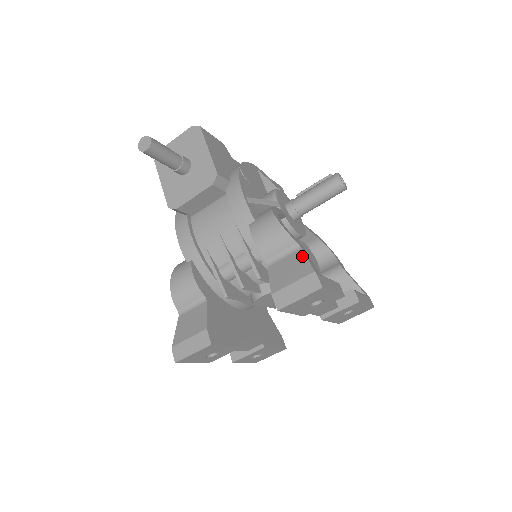
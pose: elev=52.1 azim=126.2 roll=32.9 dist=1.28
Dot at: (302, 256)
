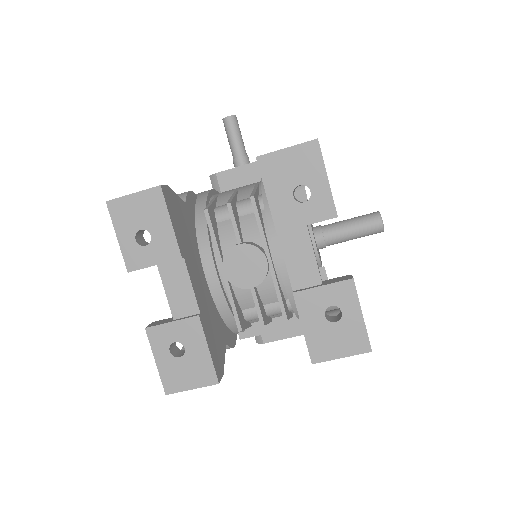
Dot at: occluded
